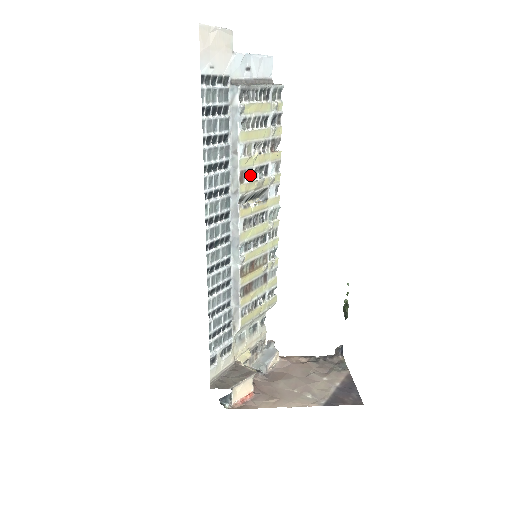
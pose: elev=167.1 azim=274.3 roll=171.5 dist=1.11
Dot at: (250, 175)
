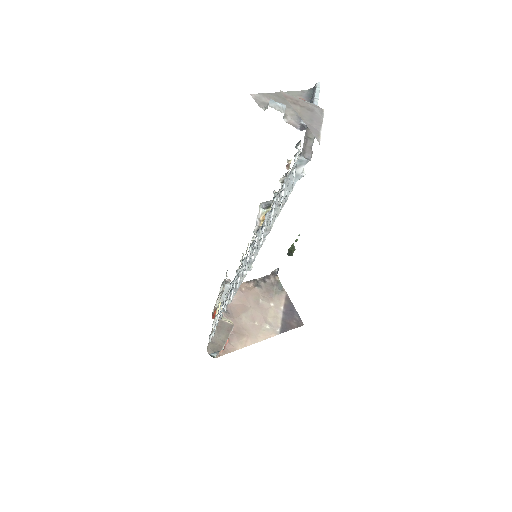
Dot at: occluded
